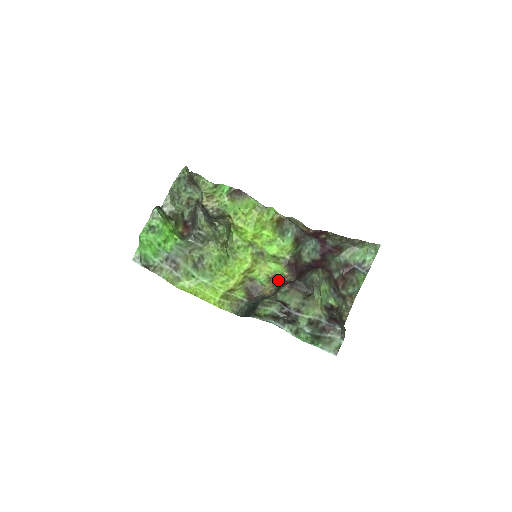
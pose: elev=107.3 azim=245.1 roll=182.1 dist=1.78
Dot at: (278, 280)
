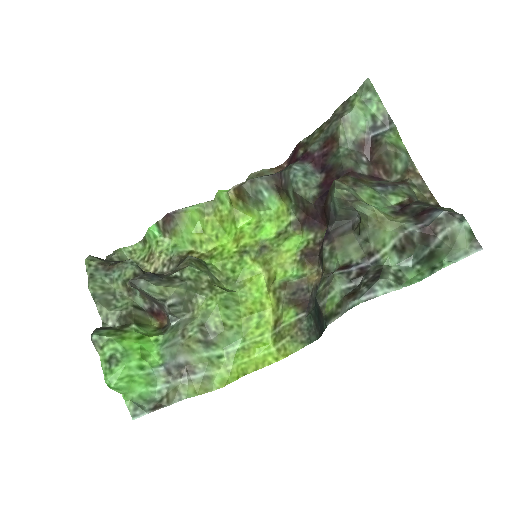
Dot at: (311, 252)
